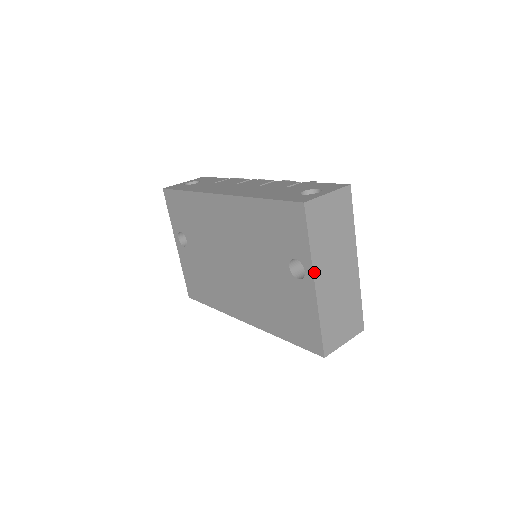
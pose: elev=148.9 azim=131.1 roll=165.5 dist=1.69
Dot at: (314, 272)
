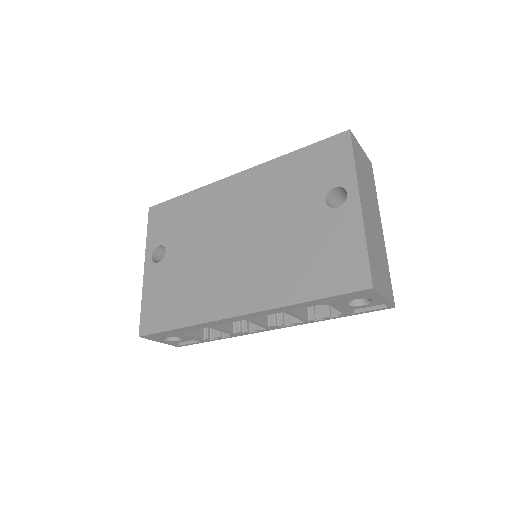
Dot at: (359, 190)
